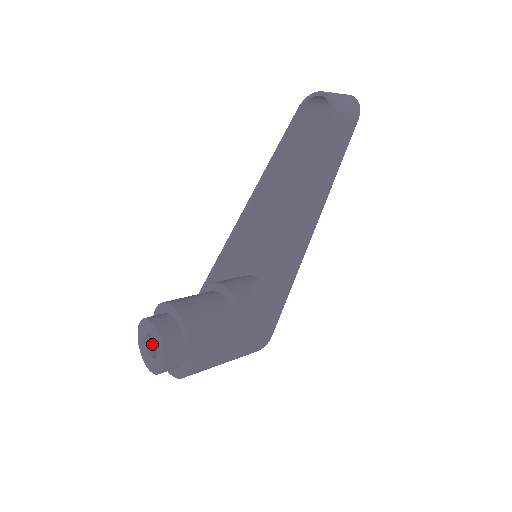
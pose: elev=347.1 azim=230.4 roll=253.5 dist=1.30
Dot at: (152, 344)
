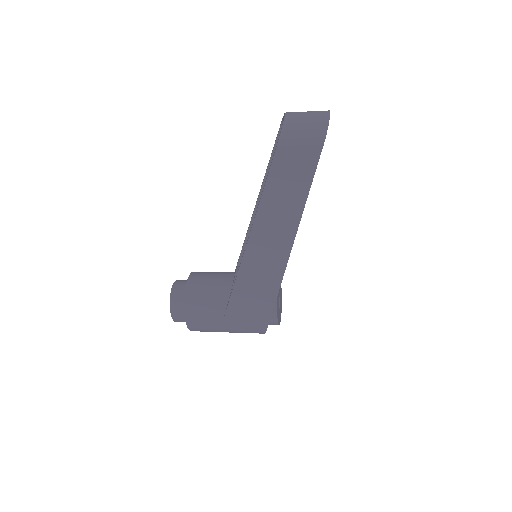
Dot at: occluded
